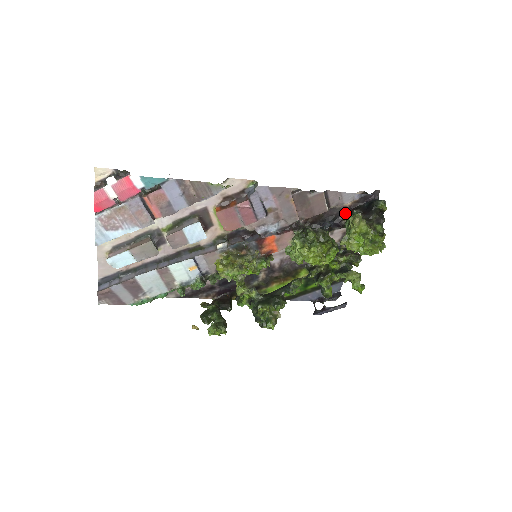
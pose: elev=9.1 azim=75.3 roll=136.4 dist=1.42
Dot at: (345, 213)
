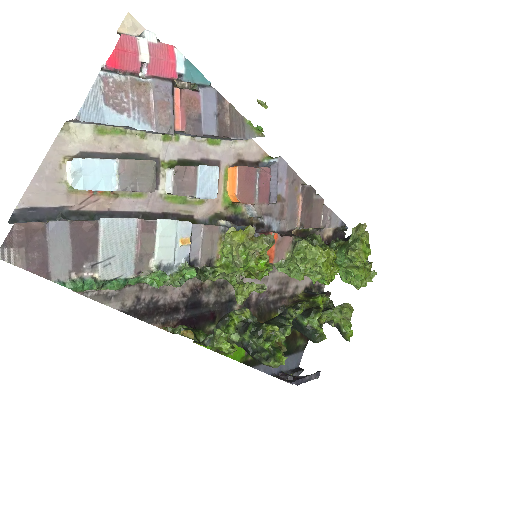
Dot at: occluded
